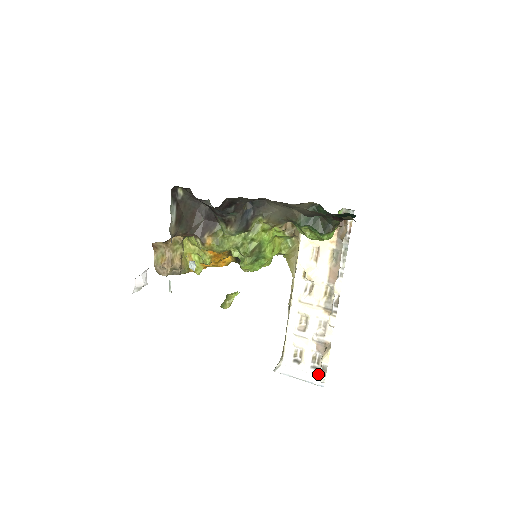
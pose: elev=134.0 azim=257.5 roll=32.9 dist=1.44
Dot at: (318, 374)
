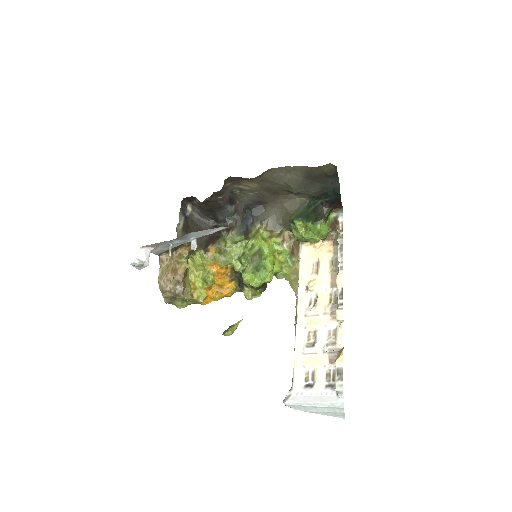
Dot at: (335, 392)
